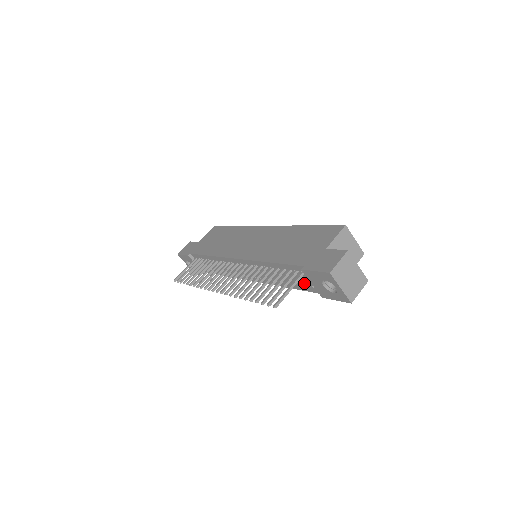
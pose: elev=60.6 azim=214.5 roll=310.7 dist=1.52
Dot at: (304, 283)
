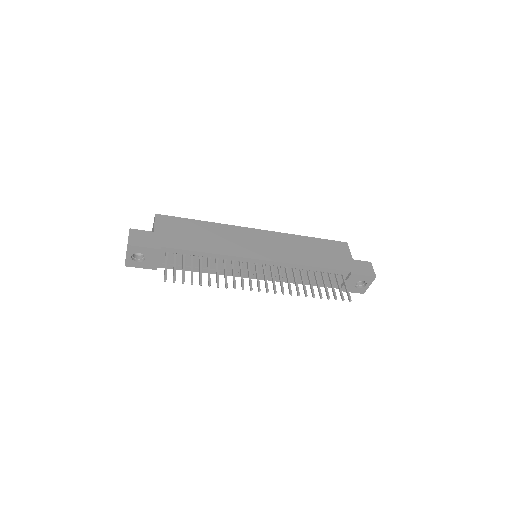
Dot at: (329, 281)
